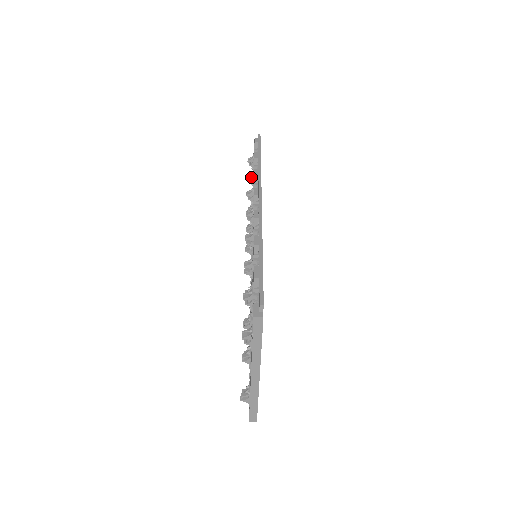
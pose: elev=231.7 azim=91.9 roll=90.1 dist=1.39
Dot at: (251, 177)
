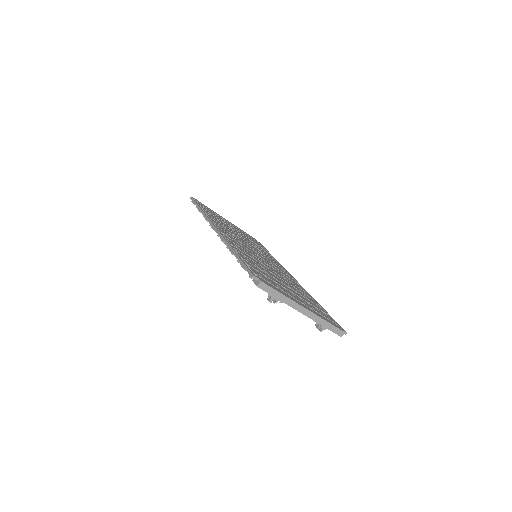
Dot at: occluded
